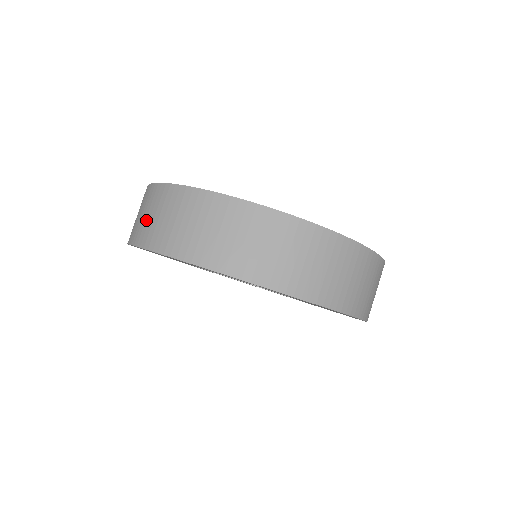
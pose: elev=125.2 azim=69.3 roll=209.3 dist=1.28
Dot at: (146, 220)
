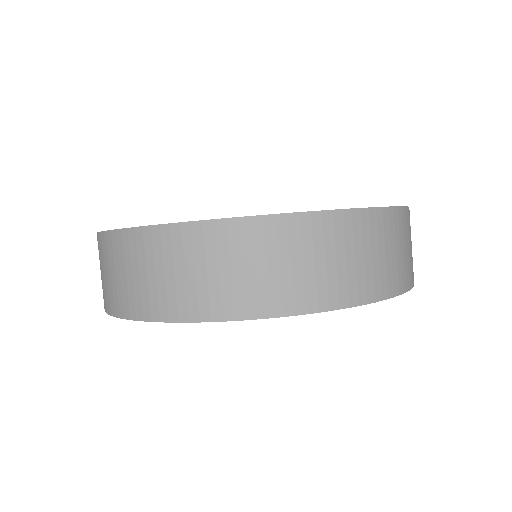
Dot at: (149, 283)
